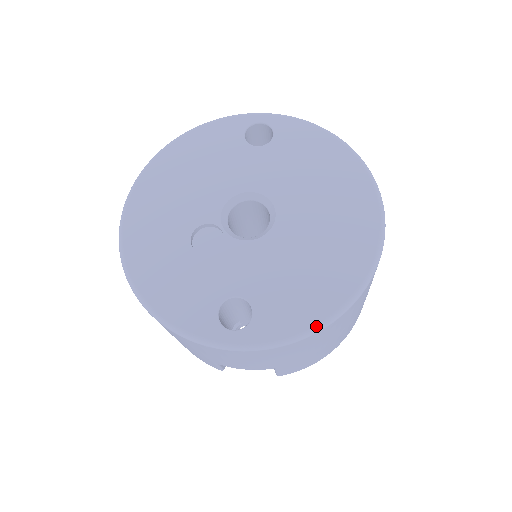
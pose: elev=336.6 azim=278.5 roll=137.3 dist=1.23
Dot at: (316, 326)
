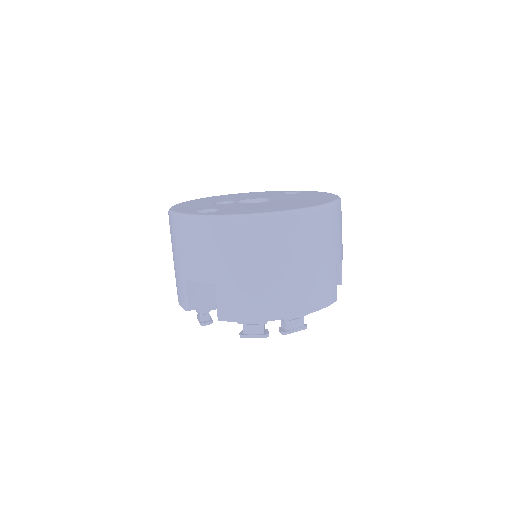
Dot at: (243, 214)
